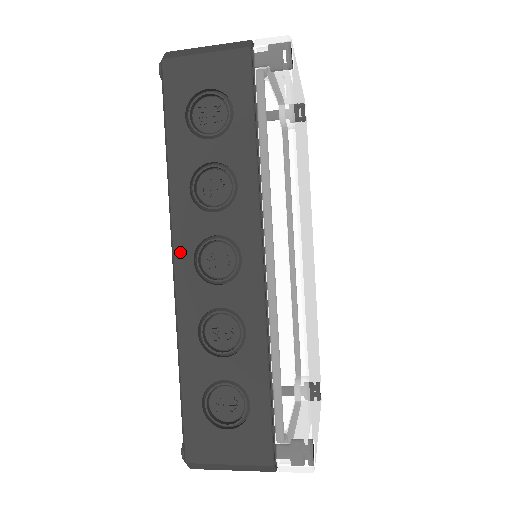
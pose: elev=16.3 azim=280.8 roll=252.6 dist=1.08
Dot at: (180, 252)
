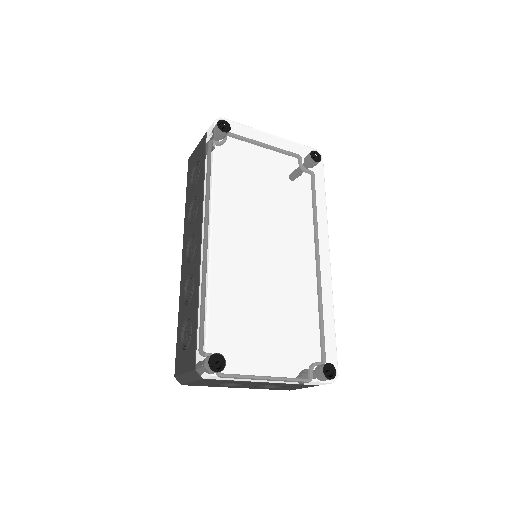
Dot at: (184, 250)
